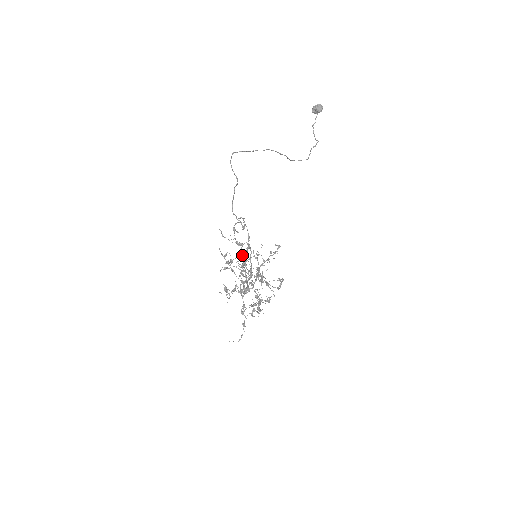
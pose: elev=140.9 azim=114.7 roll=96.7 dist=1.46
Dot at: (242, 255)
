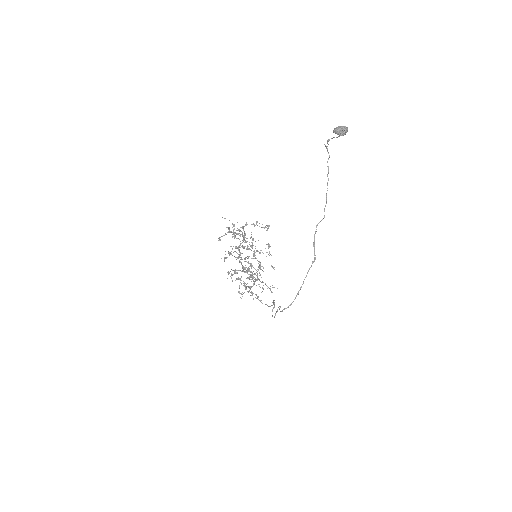
Dot at: occluded
